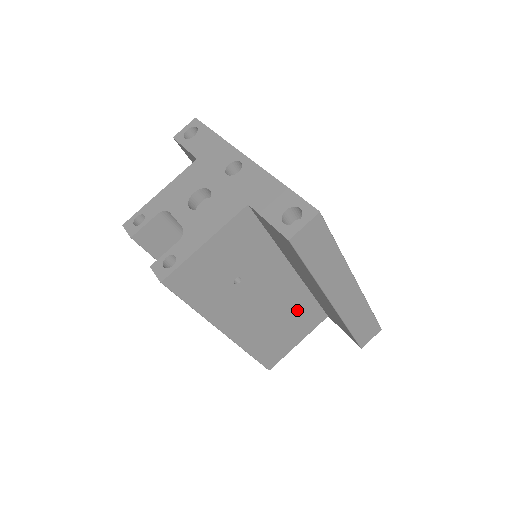
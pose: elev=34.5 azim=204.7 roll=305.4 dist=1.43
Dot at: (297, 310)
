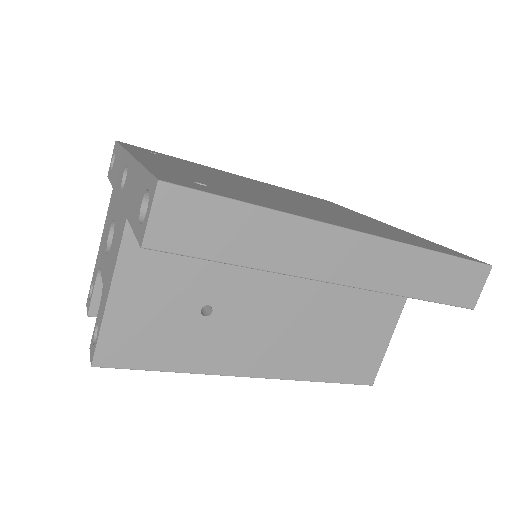
Dot at: (348, 297)
